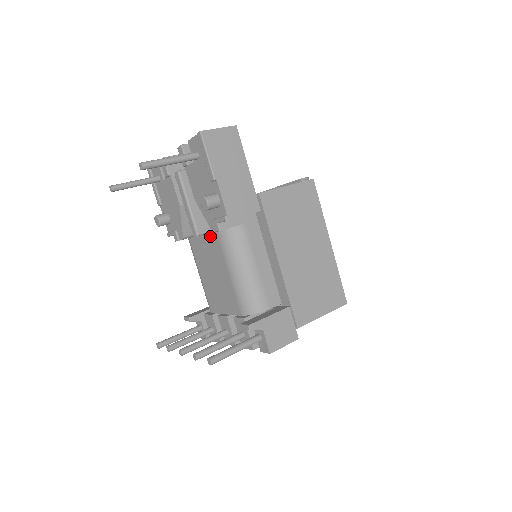
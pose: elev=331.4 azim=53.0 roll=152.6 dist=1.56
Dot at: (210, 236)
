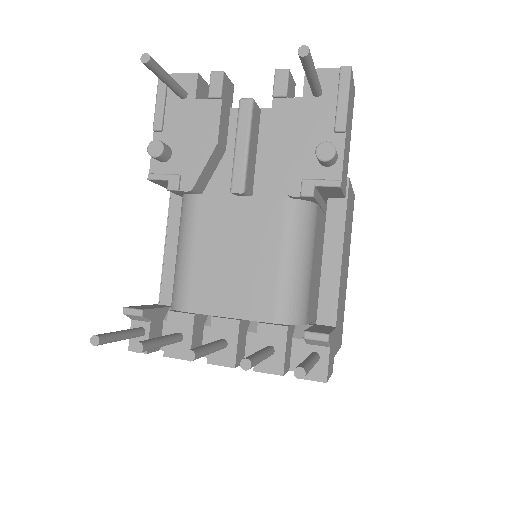
Dot at: (263, 201)
